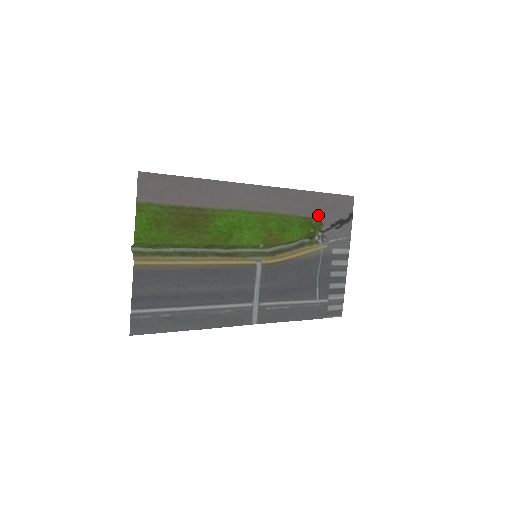
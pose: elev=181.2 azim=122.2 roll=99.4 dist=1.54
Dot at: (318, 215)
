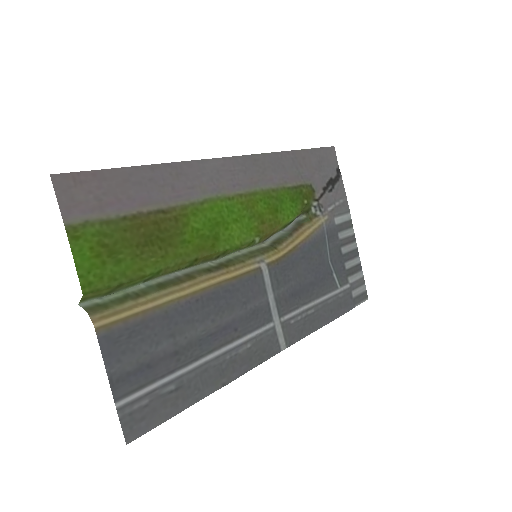
Dot at: (306, 180)
